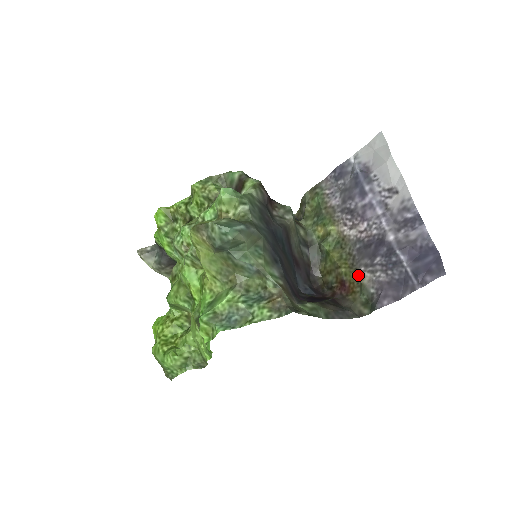
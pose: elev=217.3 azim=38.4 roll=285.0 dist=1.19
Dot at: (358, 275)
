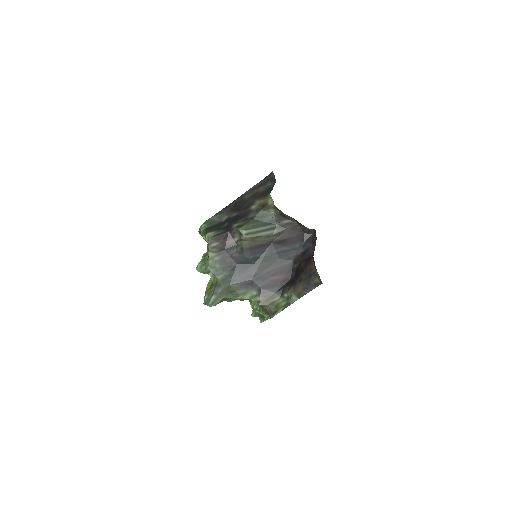
Dot at: occluded
